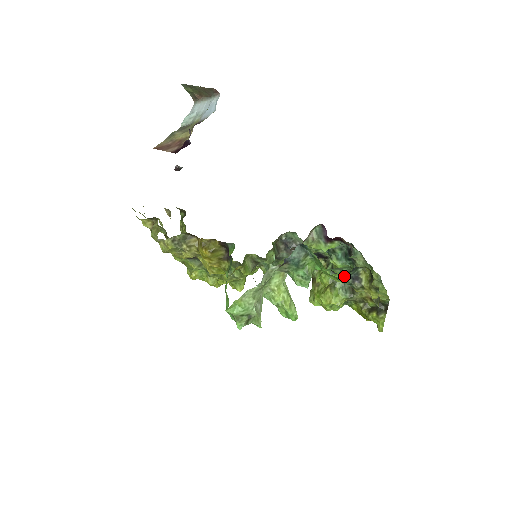
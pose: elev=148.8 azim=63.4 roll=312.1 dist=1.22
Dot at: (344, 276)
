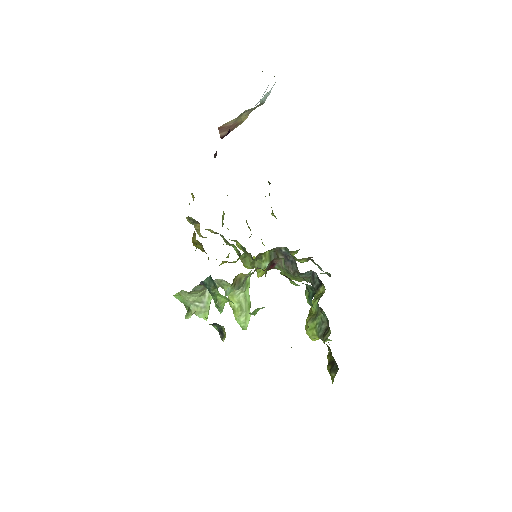
Dot at: (211, 324)
